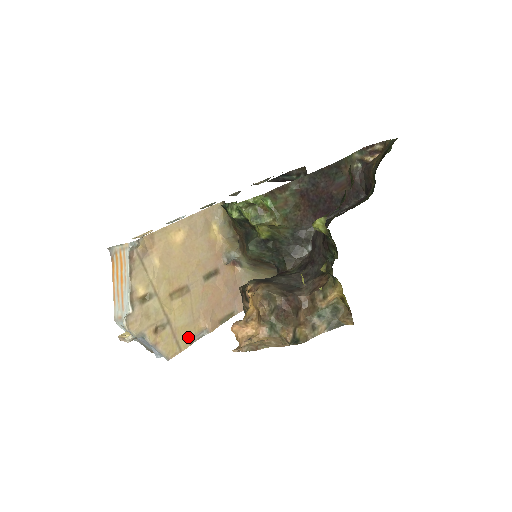
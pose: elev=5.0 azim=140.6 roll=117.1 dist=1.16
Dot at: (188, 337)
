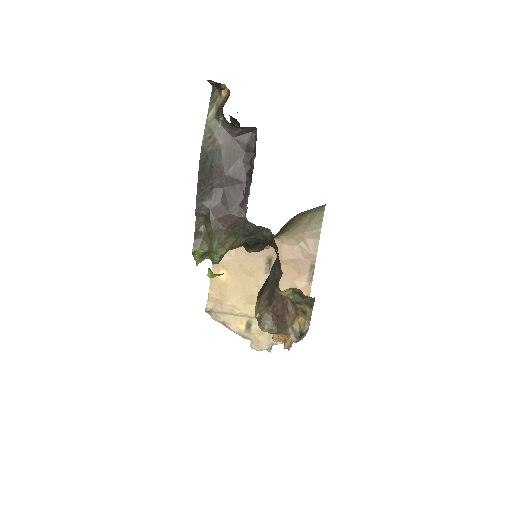
Dot at: occluded
